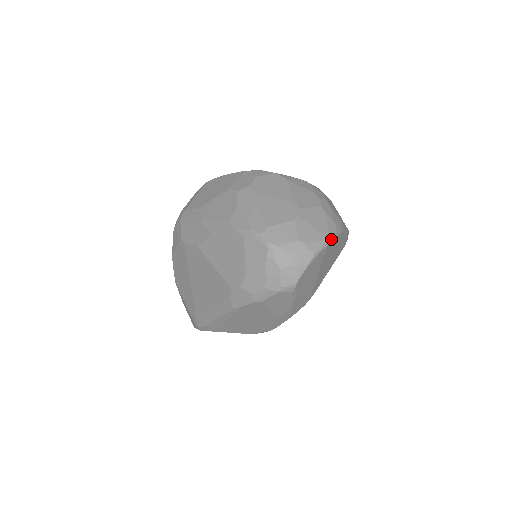
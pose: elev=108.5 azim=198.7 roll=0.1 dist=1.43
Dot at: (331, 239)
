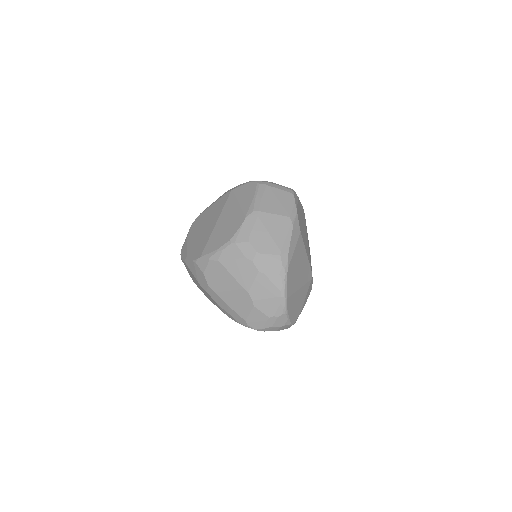
Dot at: (285, 292)
